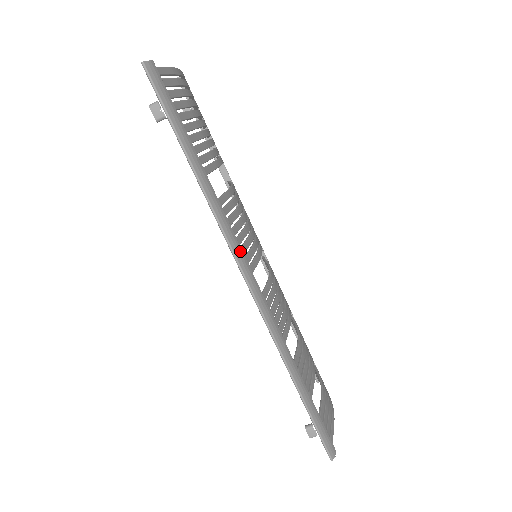
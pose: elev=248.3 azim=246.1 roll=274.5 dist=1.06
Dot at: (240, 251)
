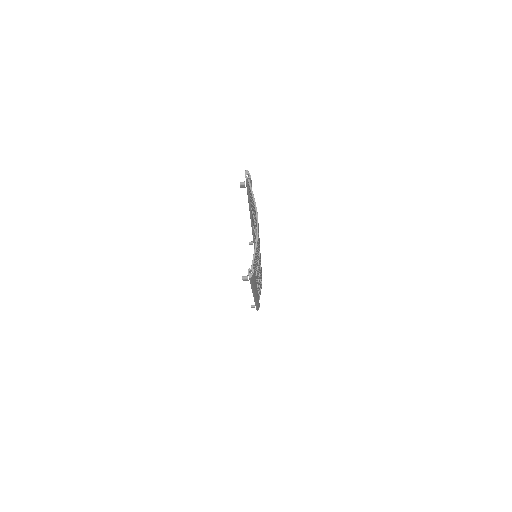
Dot at: occluded
